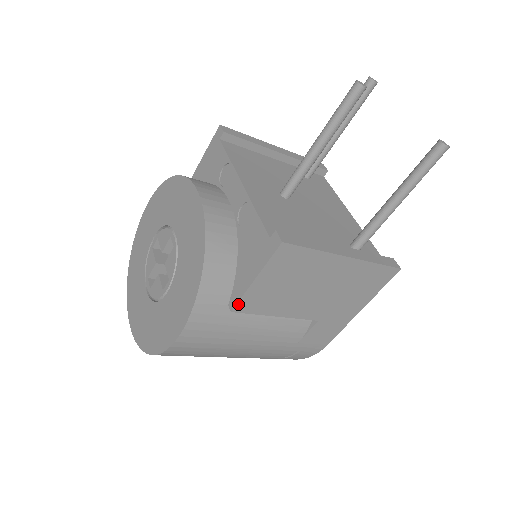
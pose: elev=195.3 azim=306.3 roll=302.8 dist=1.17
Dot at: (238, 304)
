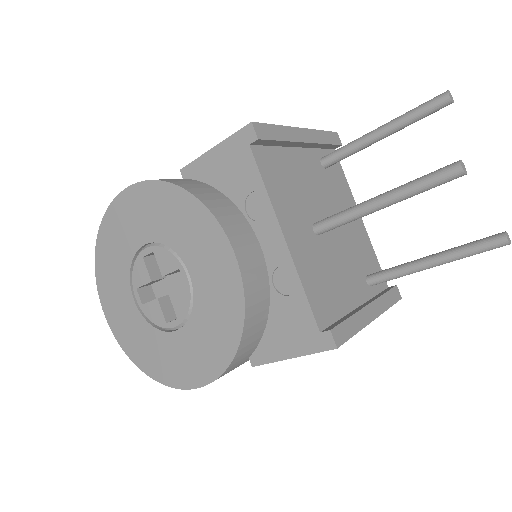
Dot at: (262, 364)
